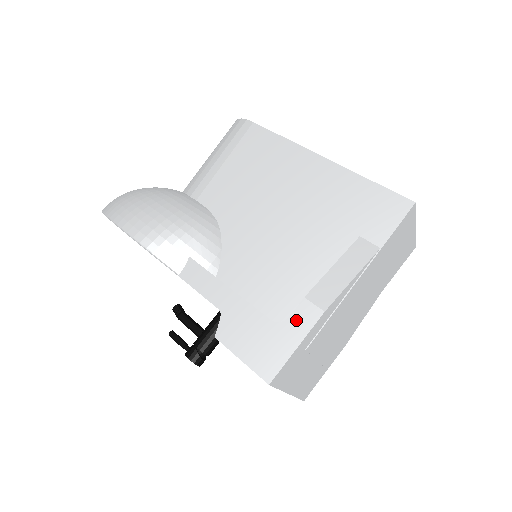
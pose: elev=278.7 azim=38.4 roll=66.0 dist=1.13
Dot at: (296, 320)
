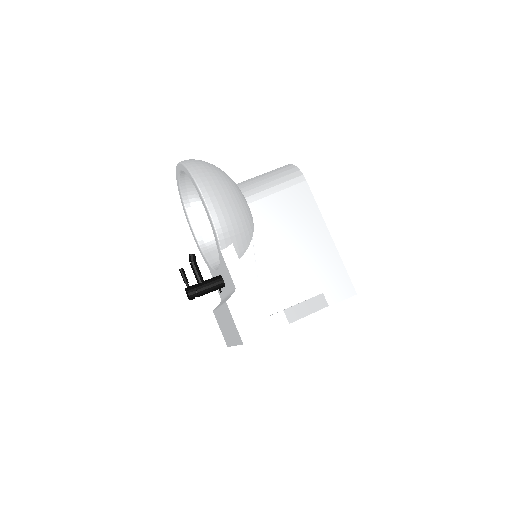
Dot at: (273, 319)
